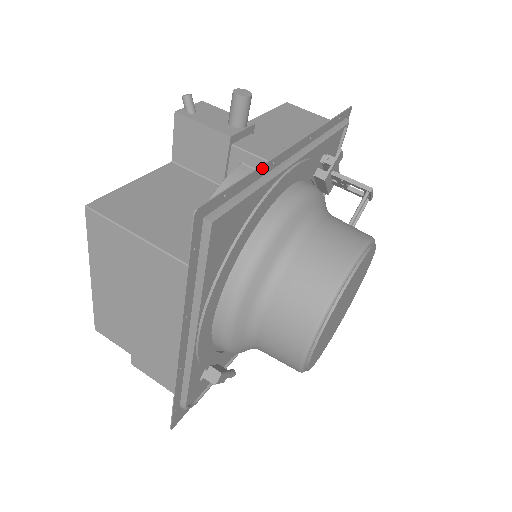
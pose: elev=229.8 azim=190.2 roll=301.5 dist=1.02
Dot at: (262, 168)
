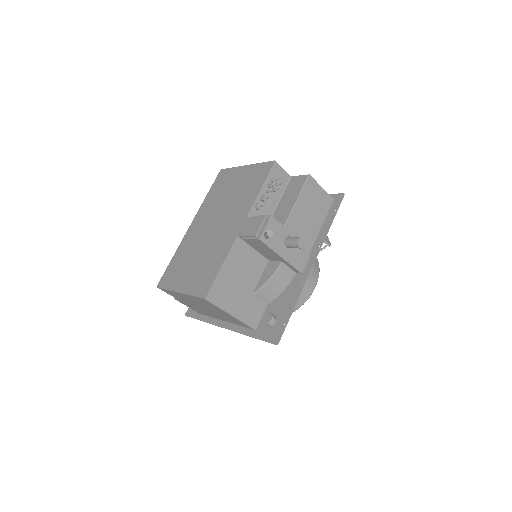
Dot at: (299, 295)
